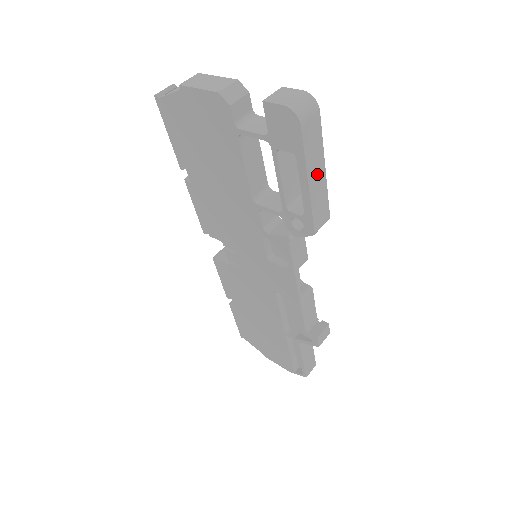
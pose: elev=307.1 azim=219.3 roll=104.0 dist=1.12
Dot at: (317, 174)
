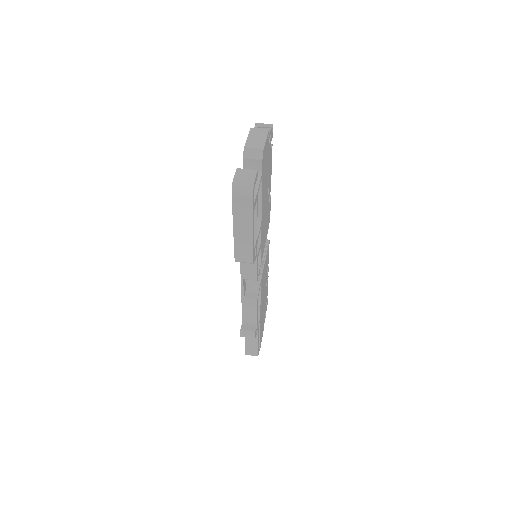
Dot at: (244, 230)
